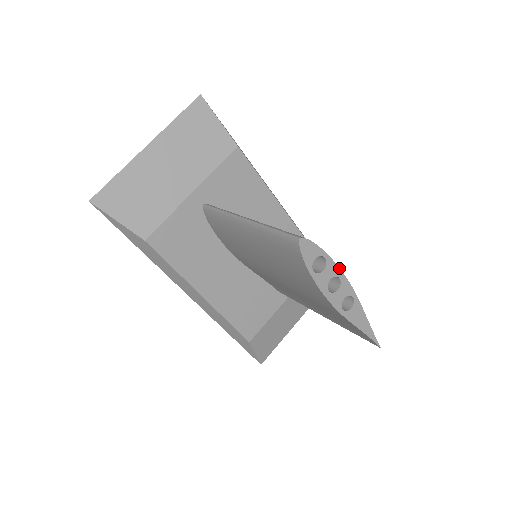
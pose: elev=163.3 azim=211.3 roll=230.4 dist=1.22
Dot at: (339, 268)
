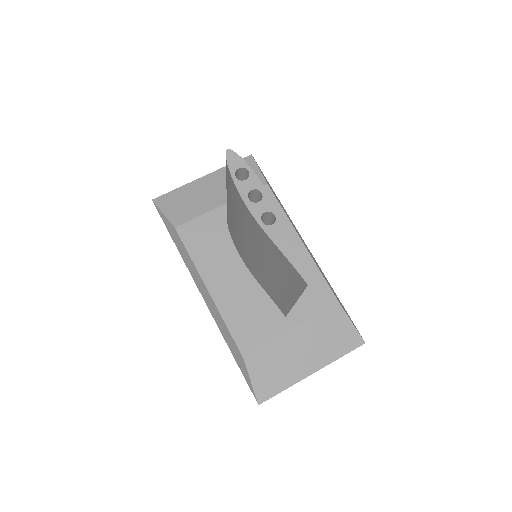
Dot at: (262, 184)
